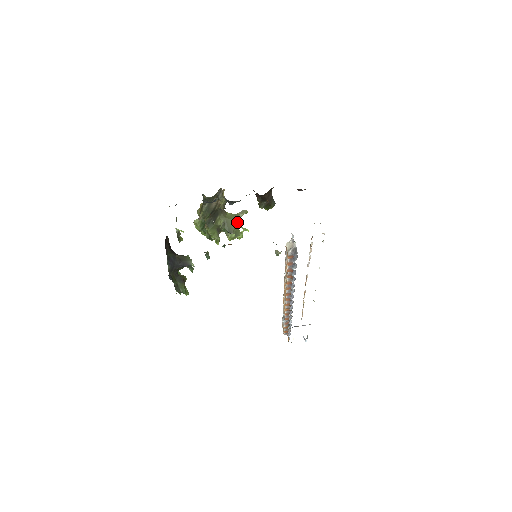
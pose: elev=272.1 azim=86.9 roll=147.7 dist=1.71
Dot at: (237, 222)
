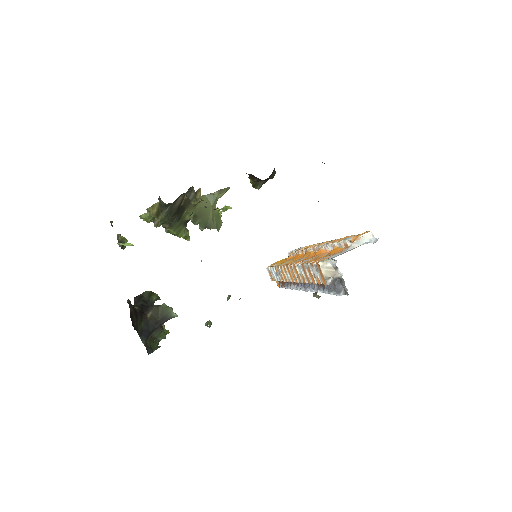
Dot at: (215, 207)
